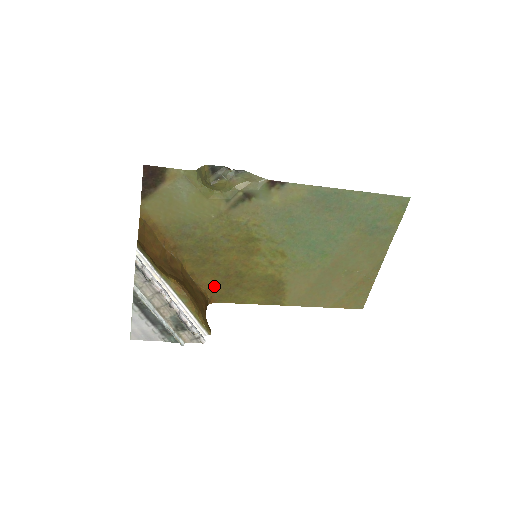
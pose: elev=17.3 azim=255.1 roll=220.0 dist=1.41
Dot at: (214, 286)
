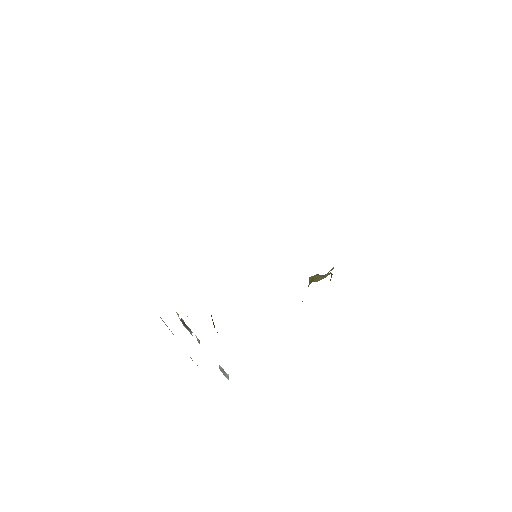
Dot at: occluded
